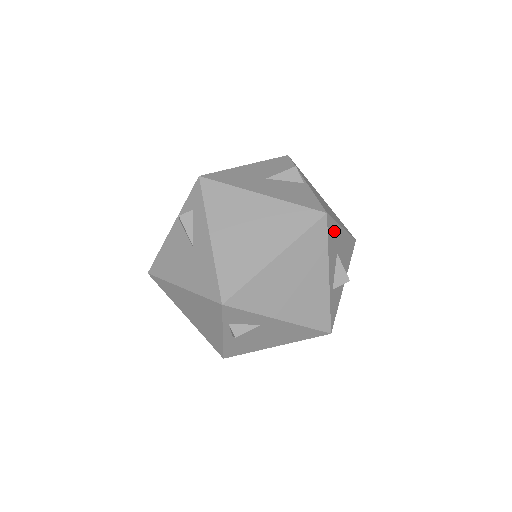
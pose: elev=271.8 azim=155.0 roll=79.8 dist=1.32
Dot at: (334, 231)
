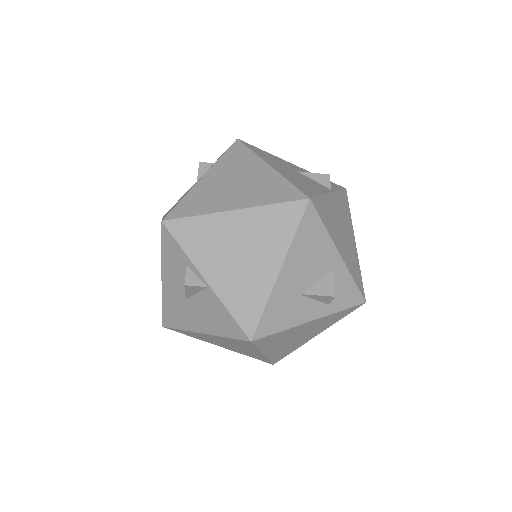
Dot at: (274, 309)
